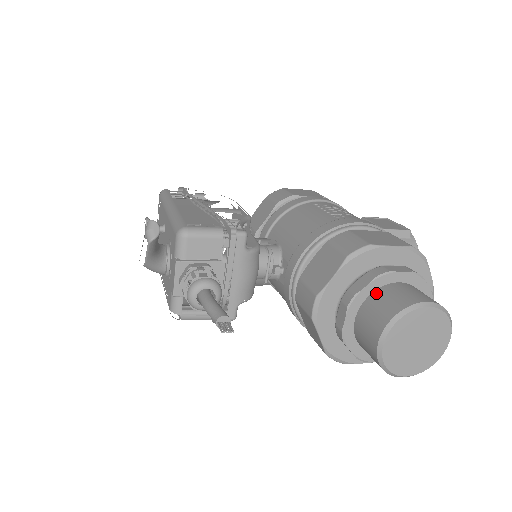
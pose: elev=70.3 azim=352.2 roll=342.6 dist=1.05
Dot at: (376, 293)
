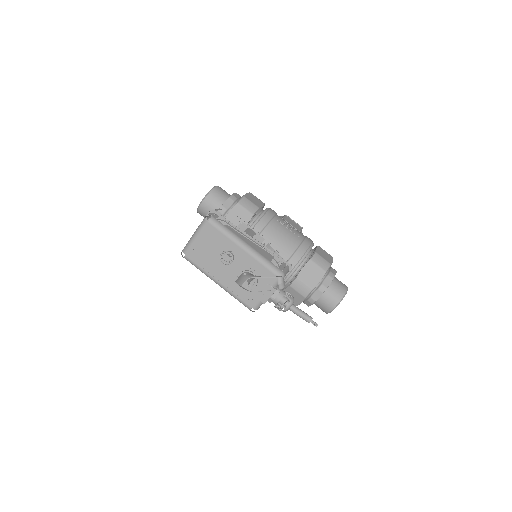
Dot at: (331, 285)
